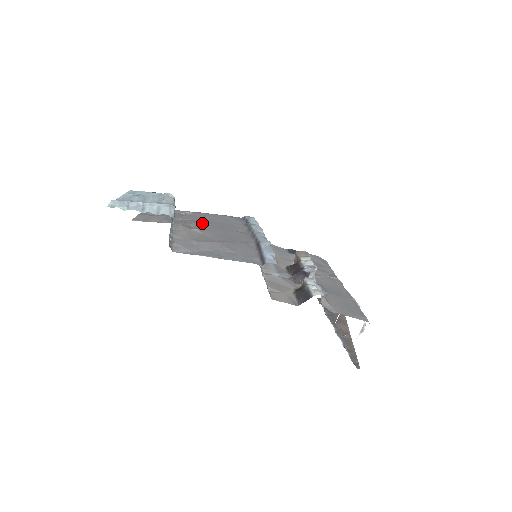
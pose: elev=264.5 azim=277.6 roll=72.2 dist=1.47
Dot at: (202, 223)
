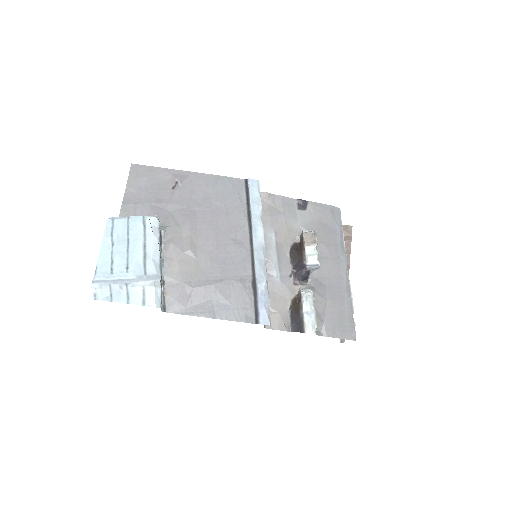
Dot at: (196, 218)
